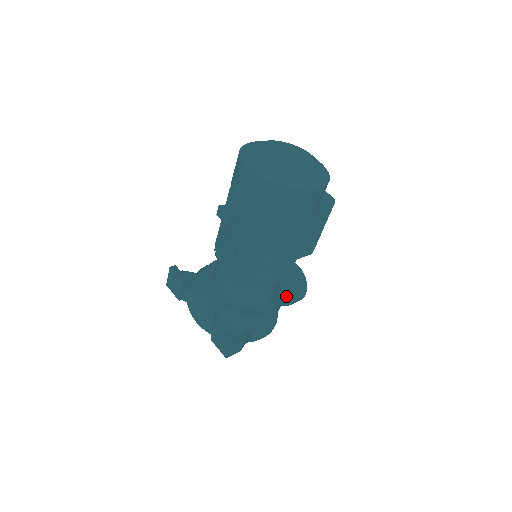
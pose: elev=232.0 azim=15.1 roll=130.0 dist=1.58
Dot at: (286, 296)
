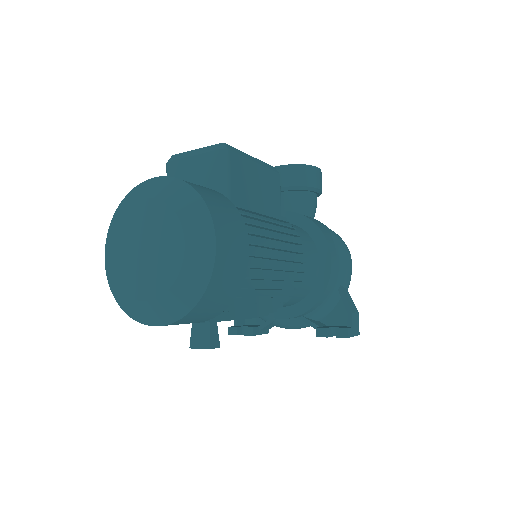
Dot at: (311, 201)
